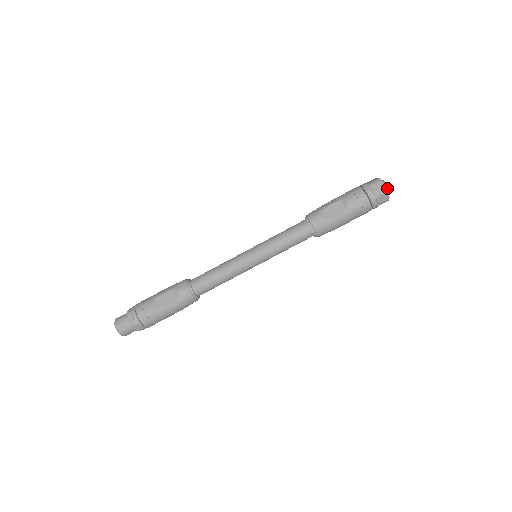
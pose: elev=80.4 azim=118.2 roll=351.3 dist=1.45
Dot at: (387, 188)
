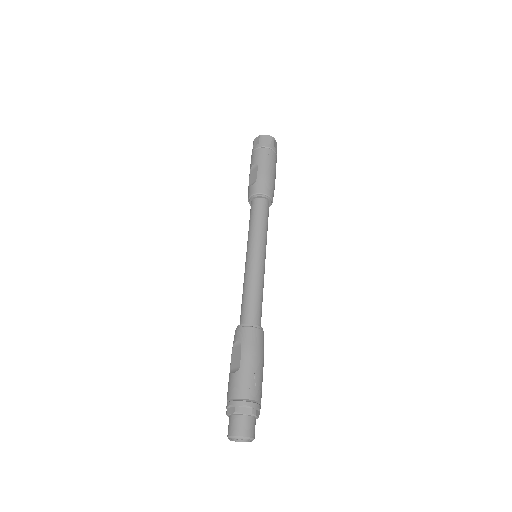
Dot at: occluded
